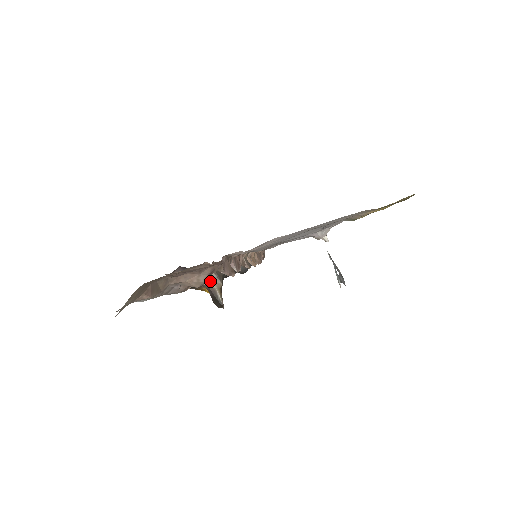
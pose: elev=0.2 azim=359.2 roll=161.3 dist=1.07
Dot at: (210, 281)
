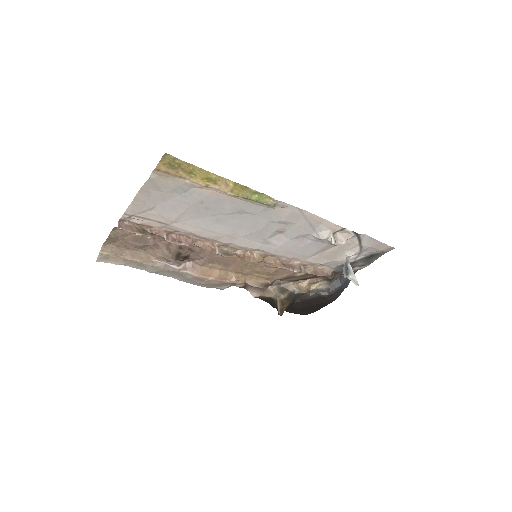
Dot at: (276, 295)
